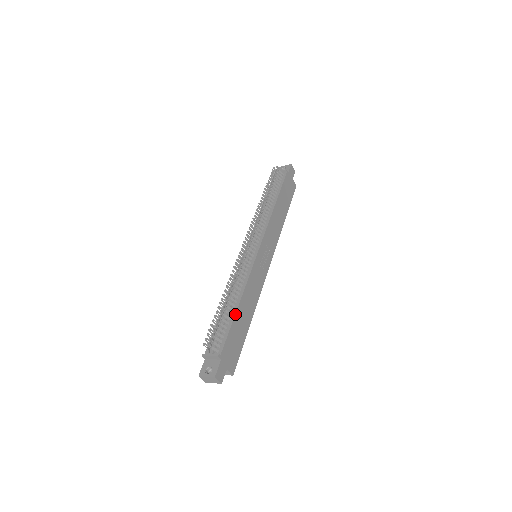
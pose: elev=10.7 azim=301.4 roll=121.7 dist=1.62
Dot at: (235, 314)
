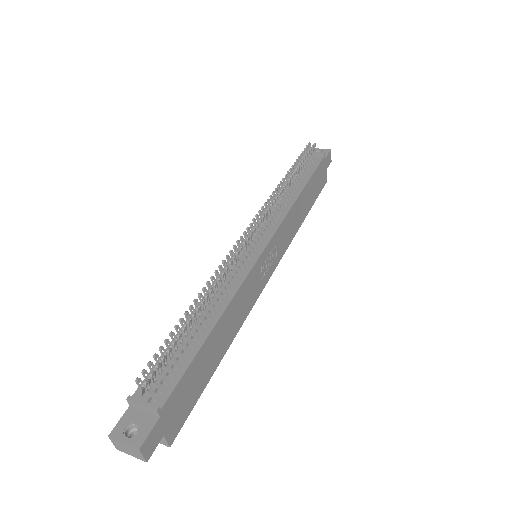
Dot at: (205, 339)
